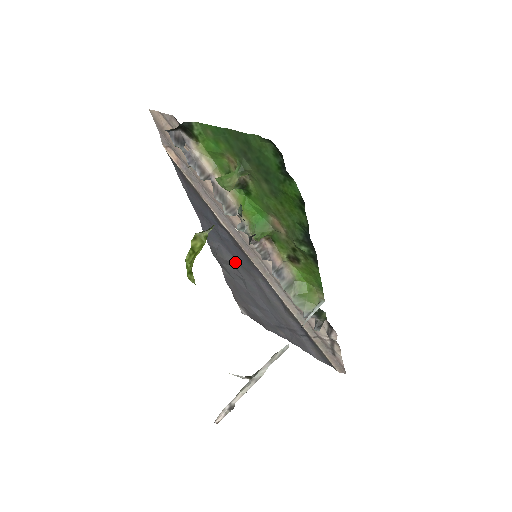
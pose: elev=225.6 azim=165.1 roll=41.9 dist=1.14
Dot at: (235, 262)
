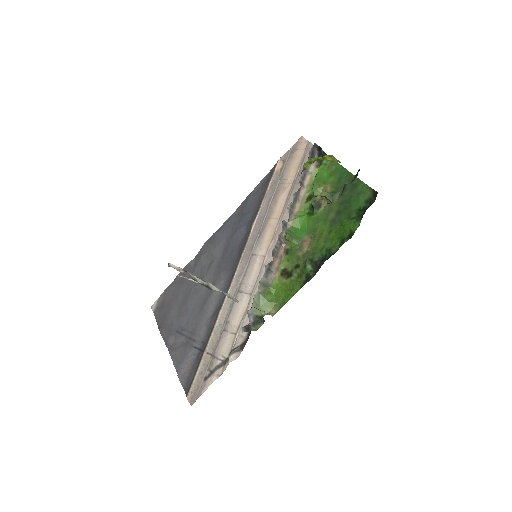
Dot at: (218, 258)
